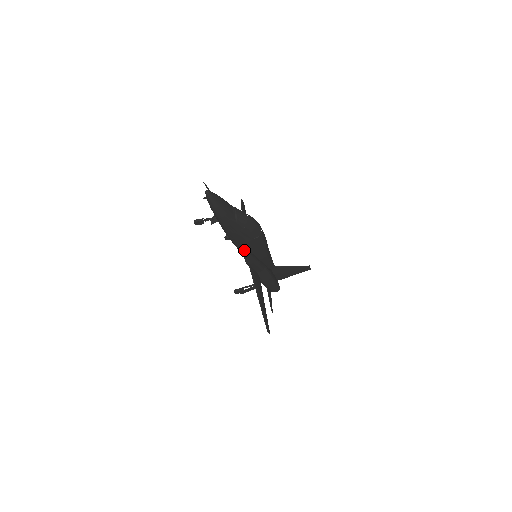
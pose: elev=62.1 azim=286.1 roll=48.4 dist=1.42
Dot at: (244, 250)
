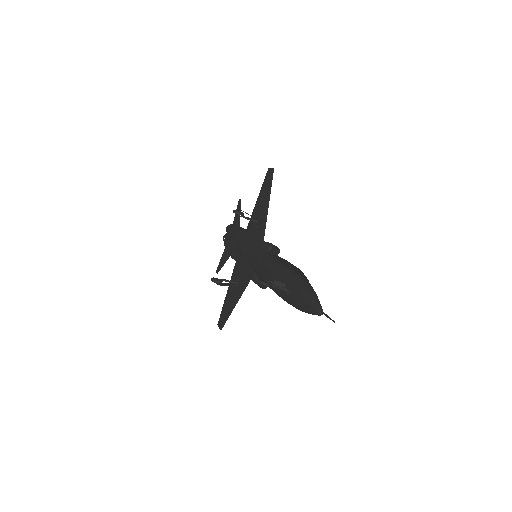
Dot at: occluded
